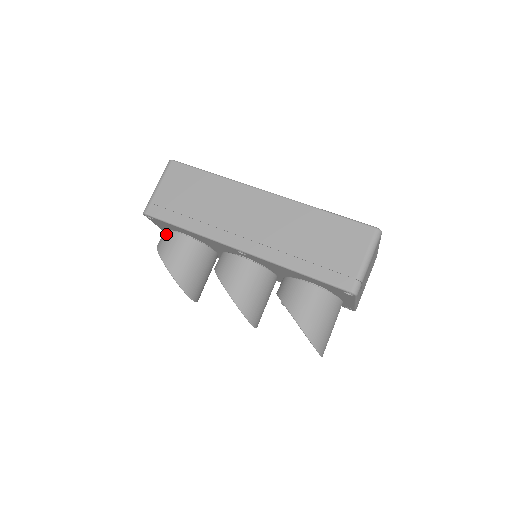
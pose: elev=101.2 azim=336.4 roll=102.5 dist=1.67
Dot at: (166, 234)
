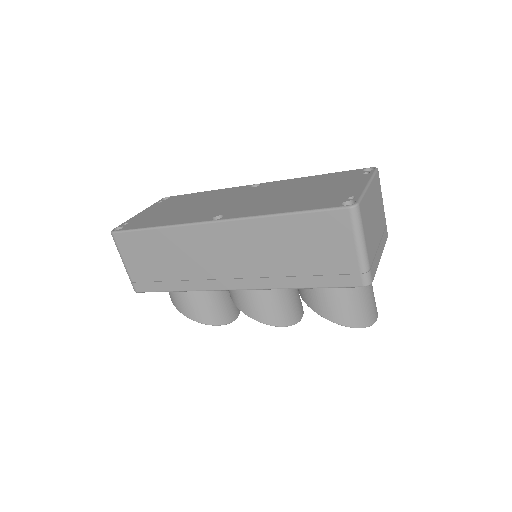
Dot at: occluded
